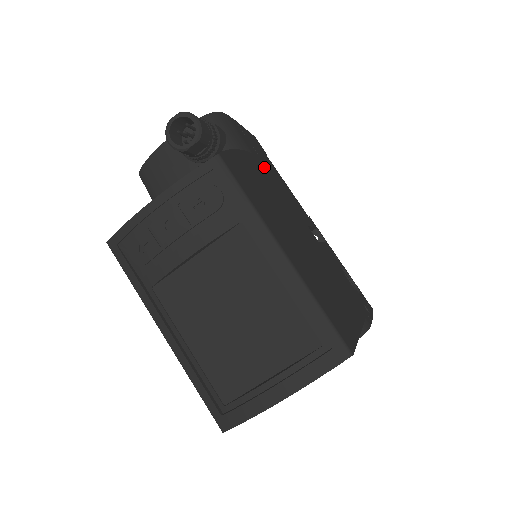
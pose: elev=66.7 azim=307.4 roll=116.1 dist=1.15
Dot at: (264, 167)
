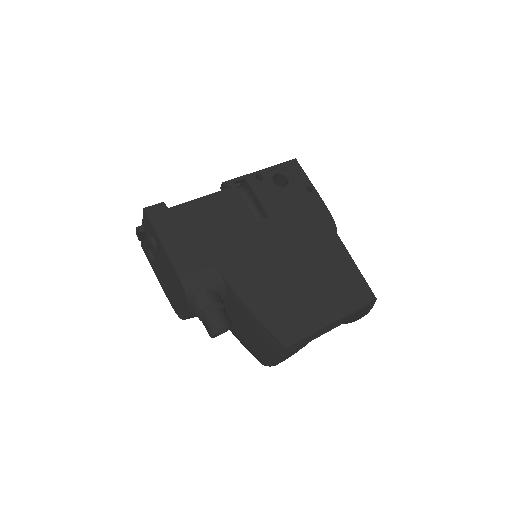
Dot at: (220, 253)
